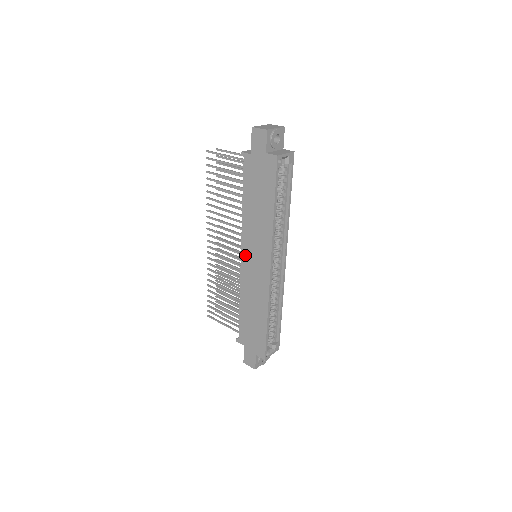
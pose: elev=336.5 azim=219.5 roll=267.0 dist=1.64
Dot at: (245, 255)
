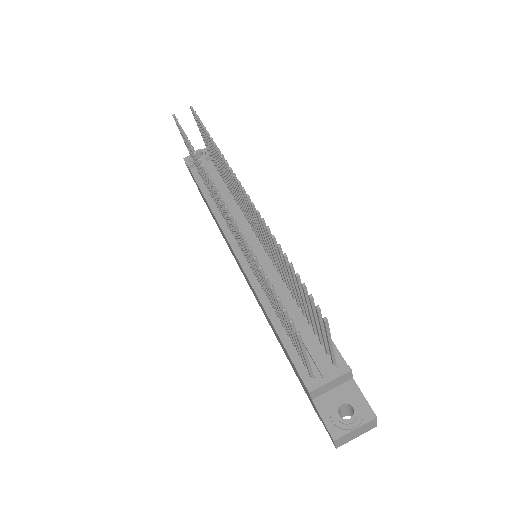
Dot at: occluded
